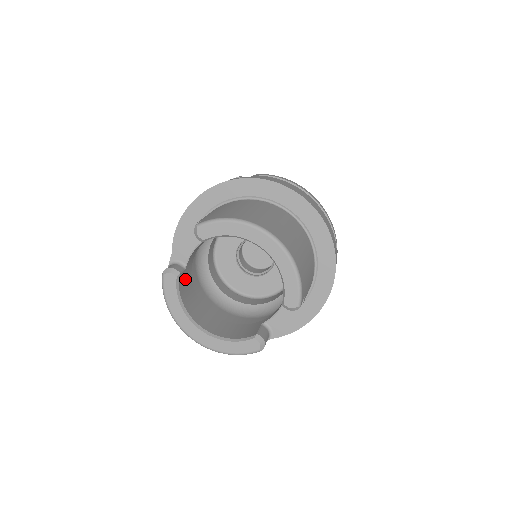
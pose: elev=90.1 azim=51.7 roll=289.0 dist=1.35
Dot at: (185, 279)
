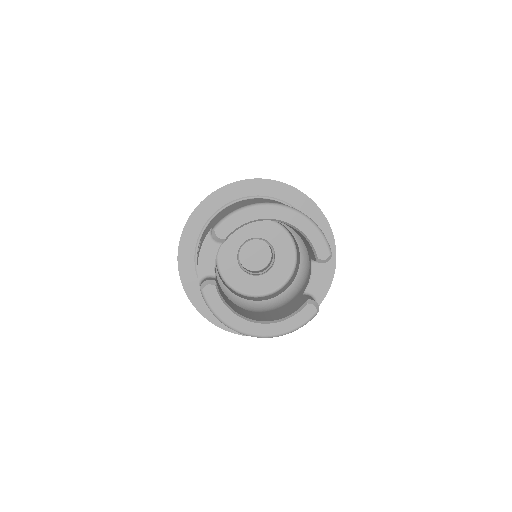
Dot at: (219, 289)
